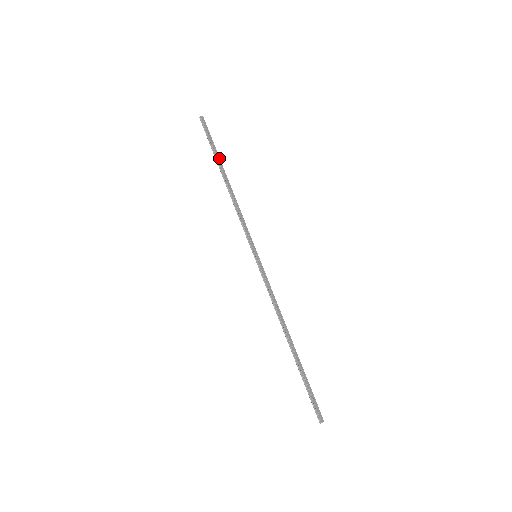
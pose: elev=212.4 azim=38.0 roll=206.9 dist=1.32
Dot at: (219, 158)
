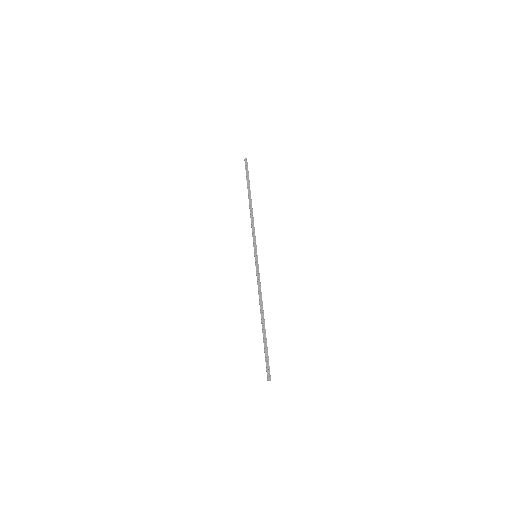
Dot at: occluded
